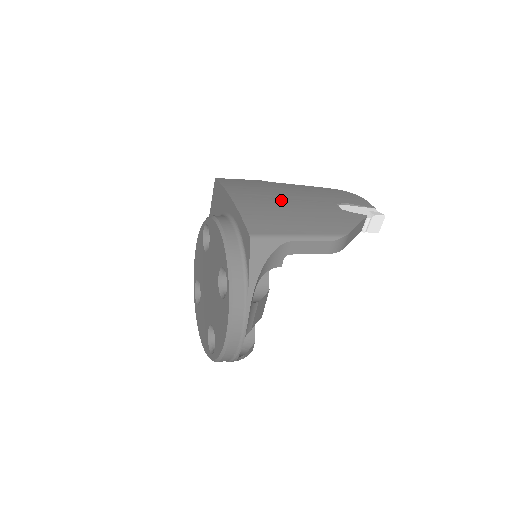
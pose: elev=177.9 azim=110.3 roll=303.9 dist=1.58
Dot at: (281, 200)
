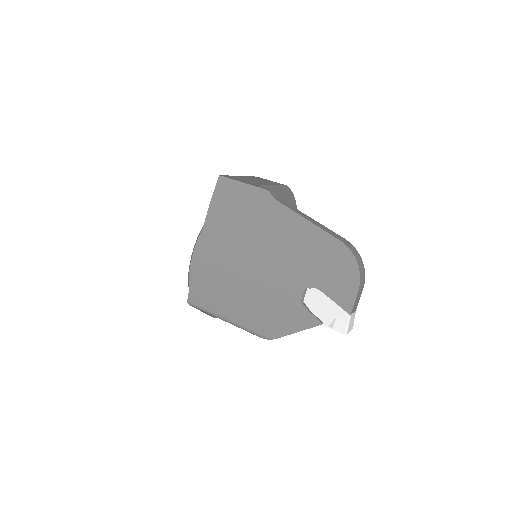
Dot at: (245, 259)
